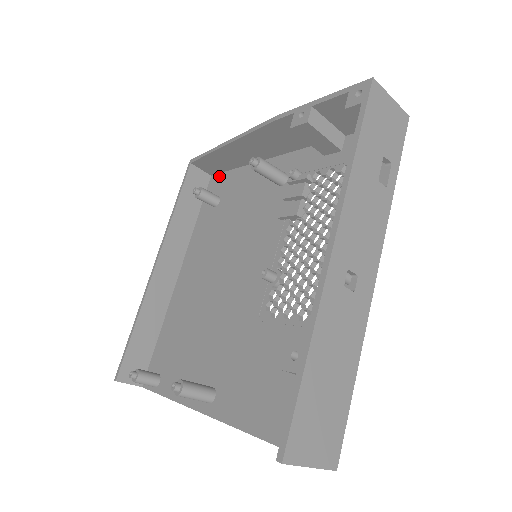
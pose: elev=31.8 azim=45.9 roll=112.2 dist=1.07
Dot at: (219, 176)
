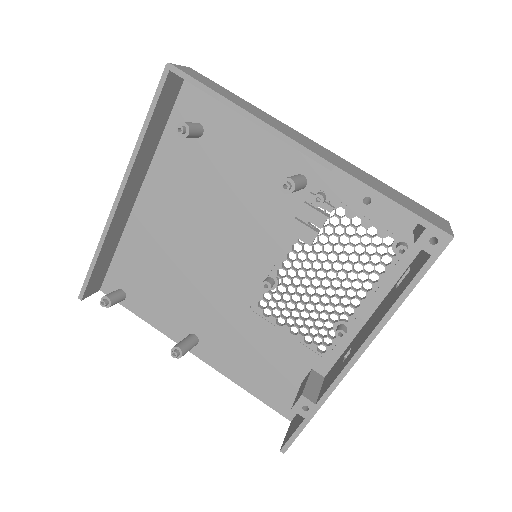
Dot at: occluded
